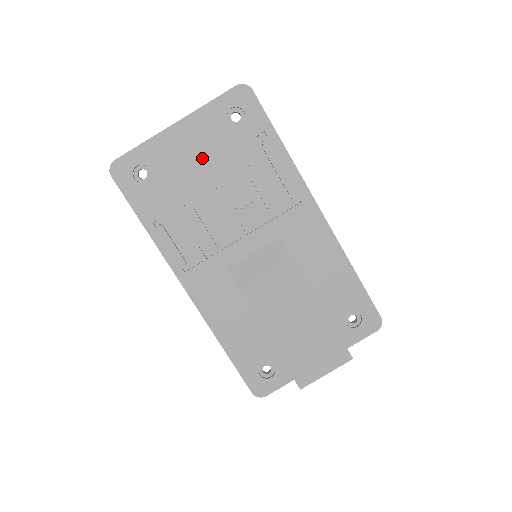
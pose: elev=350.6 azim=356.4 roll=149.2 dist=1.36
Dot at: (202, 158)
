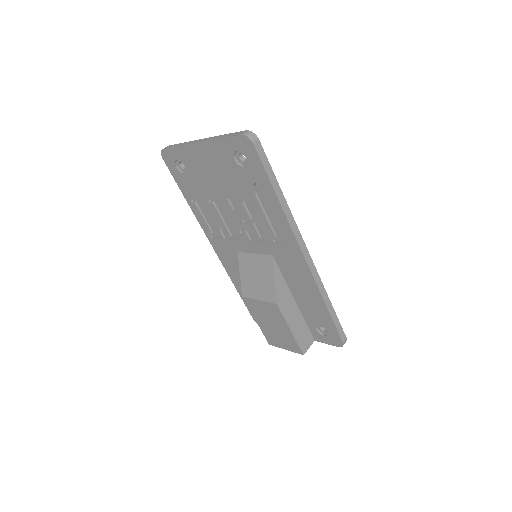
Dot at: (218, 176)
